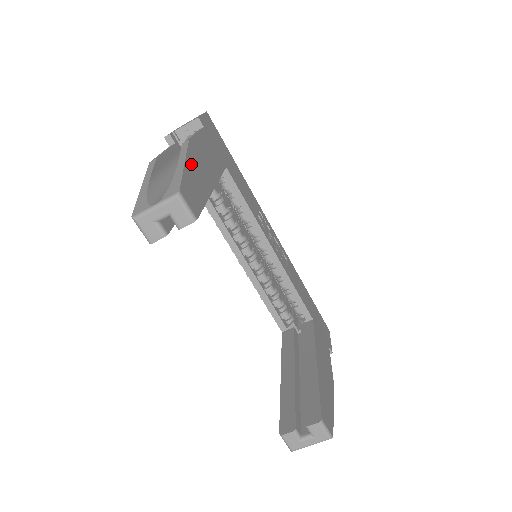
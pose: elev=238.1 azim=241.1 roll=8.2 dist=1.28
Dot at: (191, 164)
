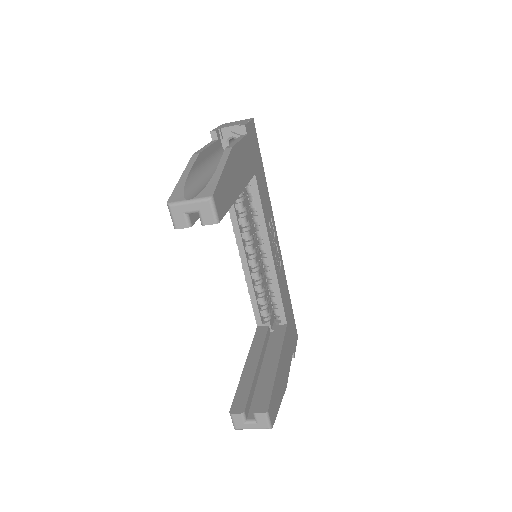
Dot at: (228, 171)
